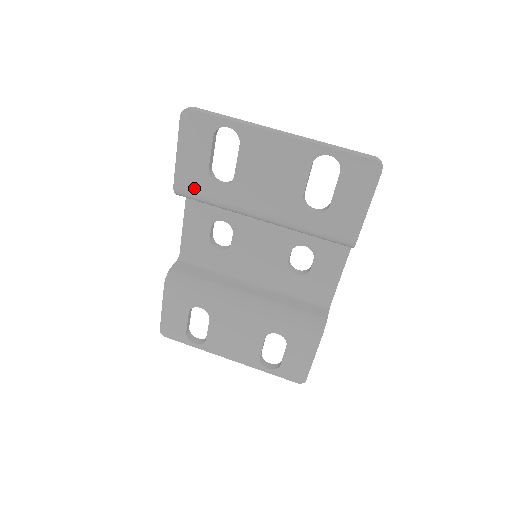
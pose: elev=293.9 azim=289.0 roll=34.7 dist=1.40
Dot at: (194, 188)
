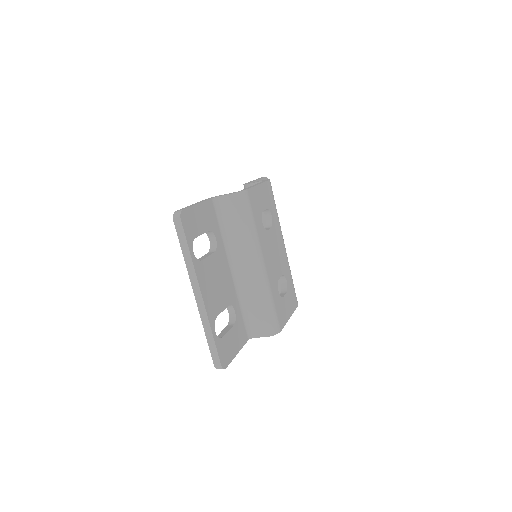
Dot at: occluded
